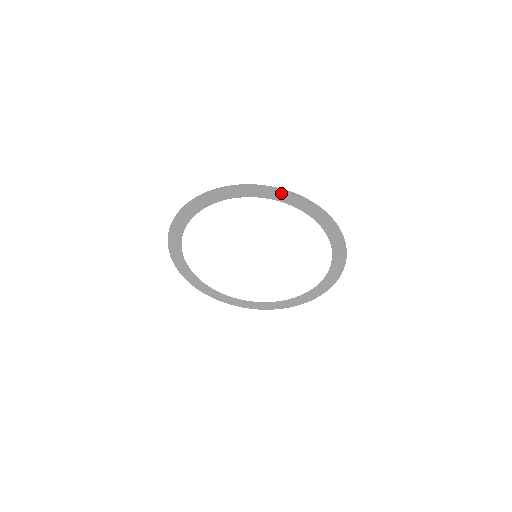
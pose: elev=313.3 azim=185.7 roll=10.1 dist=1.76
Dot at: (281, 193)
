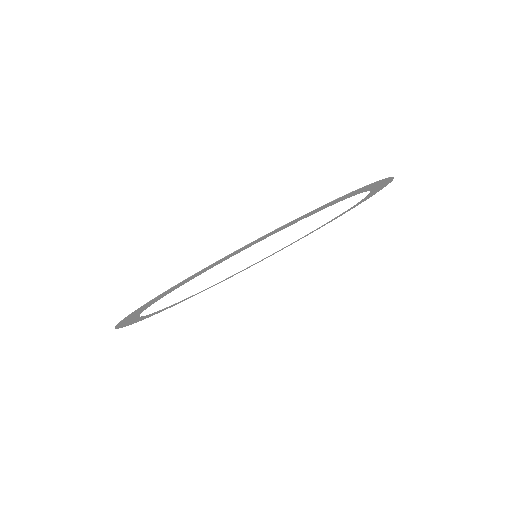
Dot at: (258, 239)
